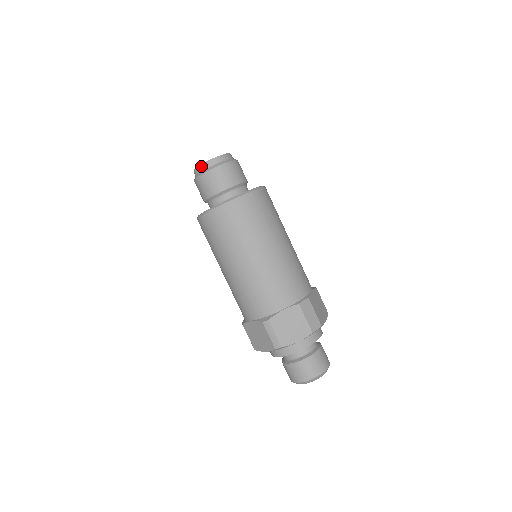
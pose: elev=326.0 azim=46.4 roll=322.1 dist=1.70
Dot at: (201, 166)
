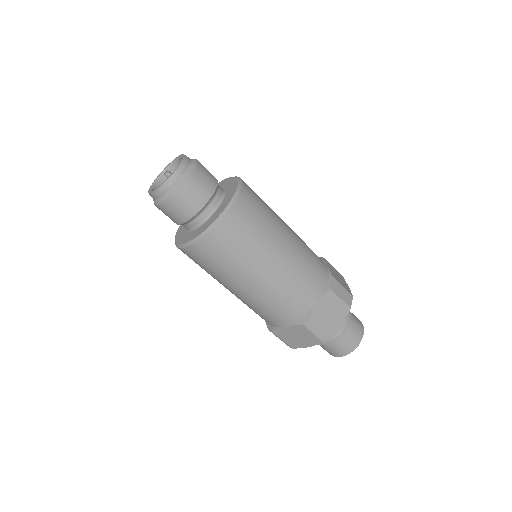
Dot at: (163, 187)
